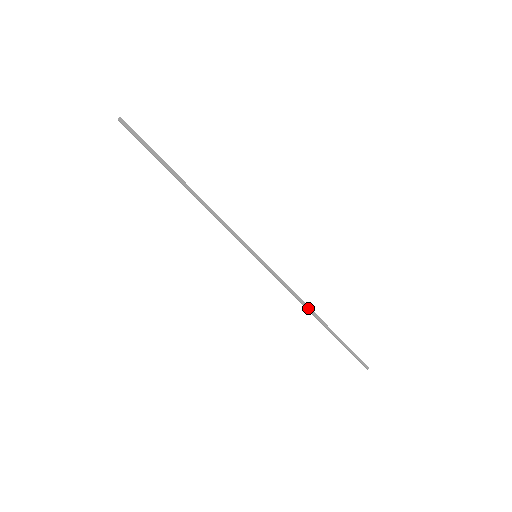
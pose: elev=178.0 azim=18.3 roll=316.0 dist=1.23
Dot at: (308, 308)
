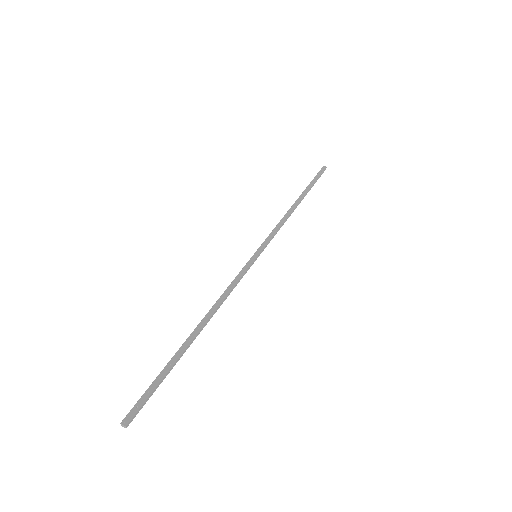
Dot at: (292, 212)
